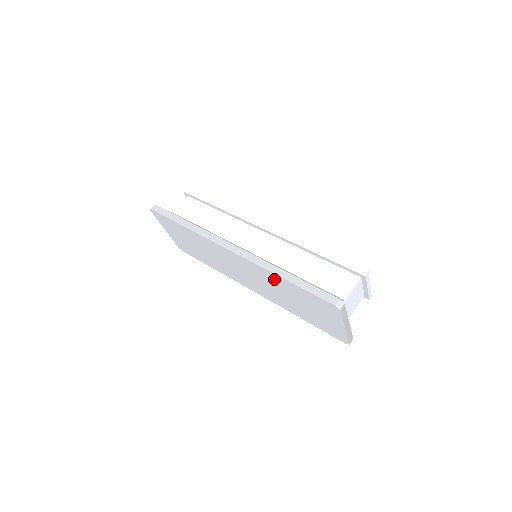
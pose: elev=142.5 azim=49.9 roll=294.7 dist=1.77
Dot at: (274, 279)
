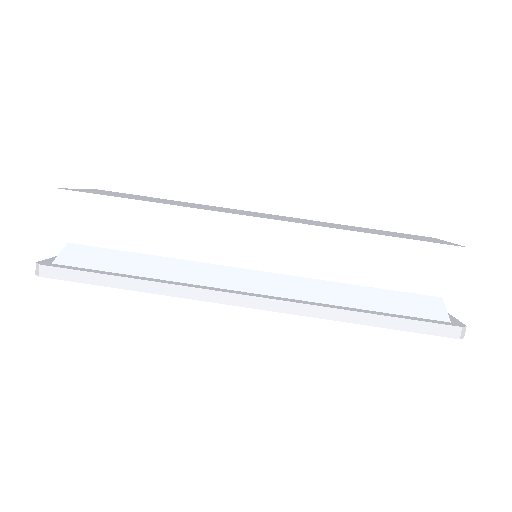
Dot at: occluded
